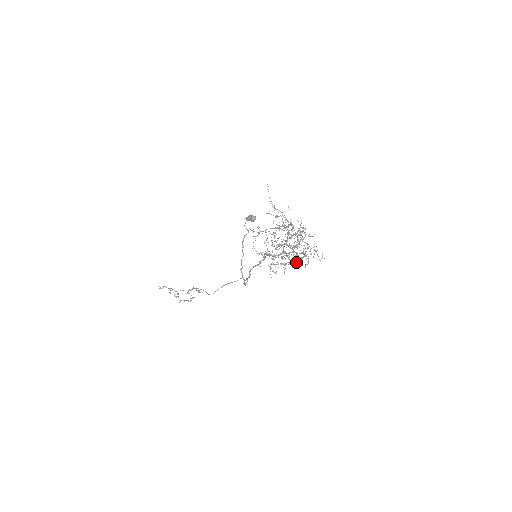
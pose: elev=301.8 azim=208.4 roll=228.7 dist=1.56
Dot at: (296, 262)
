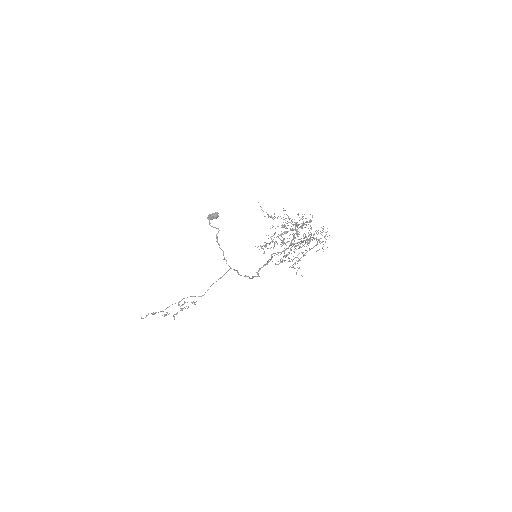
Dot at: occluded
